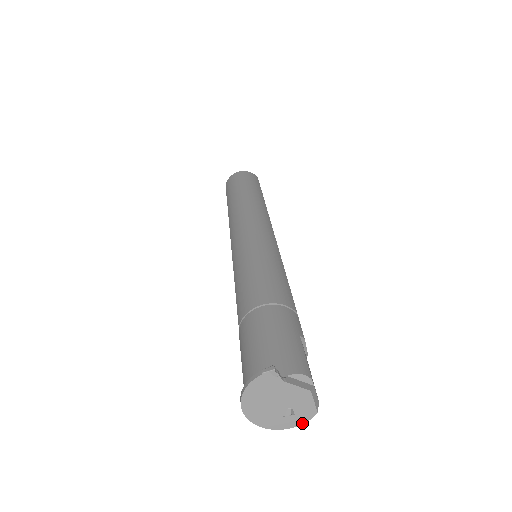
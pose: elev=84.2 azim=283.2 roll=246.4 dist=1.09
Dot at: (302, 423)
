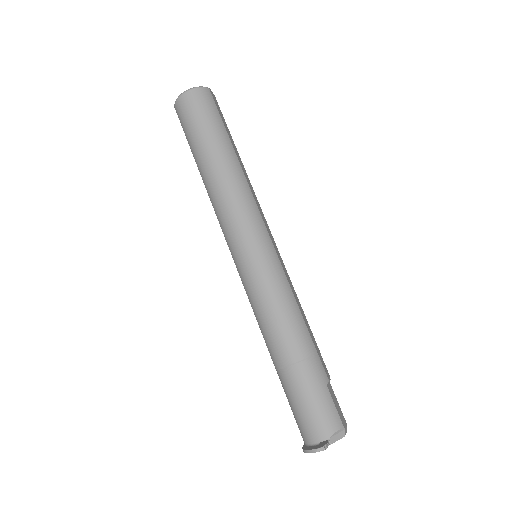
Dot at: occluded
